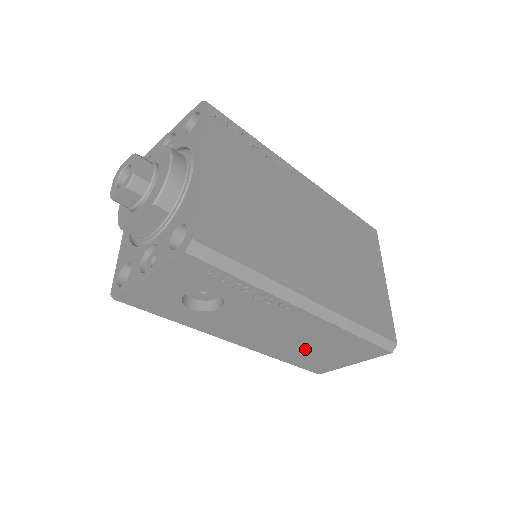
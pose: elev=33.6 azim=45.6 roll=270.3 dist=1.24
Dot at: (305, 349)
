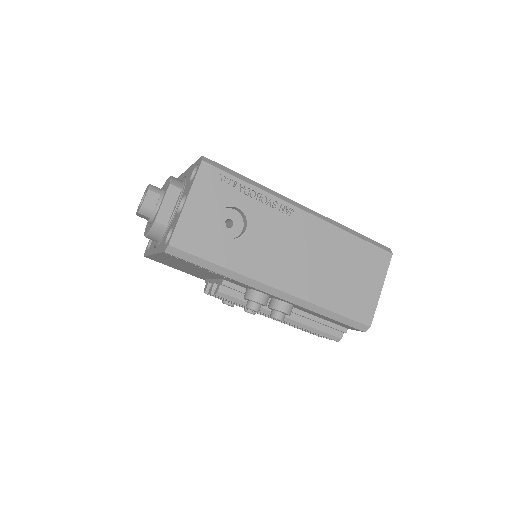
Dot at: (333, 276)
